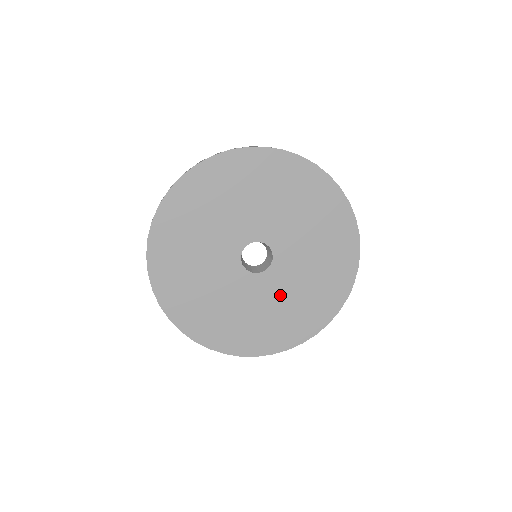
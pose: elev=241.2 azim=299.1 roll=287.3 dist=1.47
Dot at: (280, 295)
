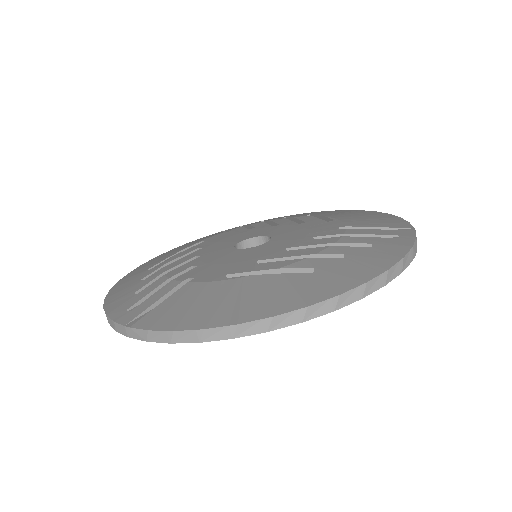
Dot at: occluded
